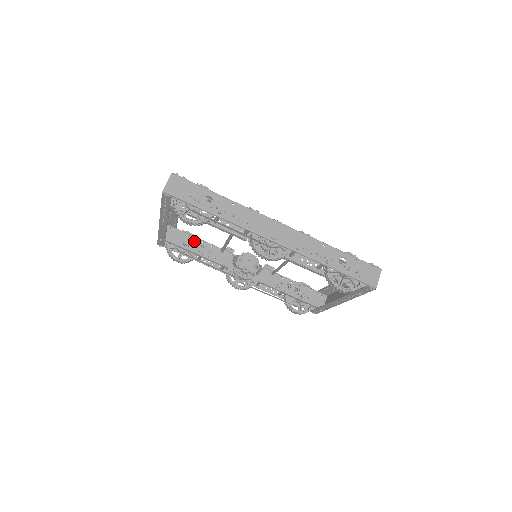
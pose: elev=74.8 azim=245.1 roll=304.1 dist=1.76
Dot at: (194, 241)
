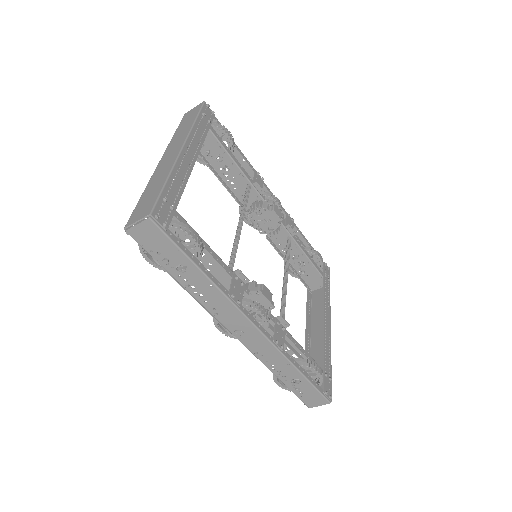
Dot at: (222, 155)
